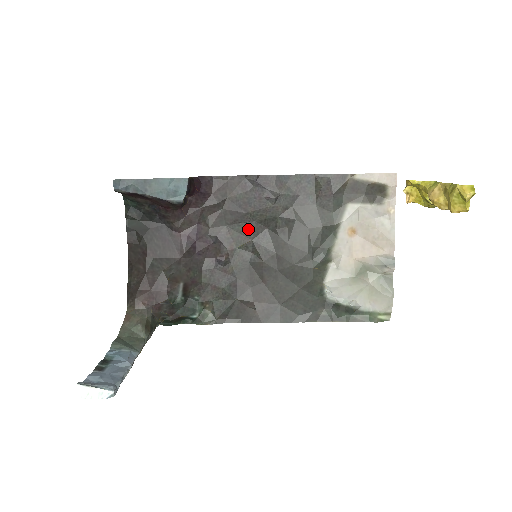
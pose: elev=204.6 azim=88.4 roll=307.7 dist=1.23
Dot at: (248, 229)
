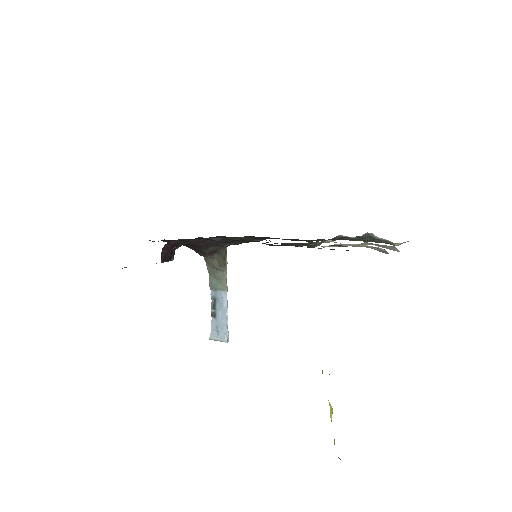
Dot at: occluded
